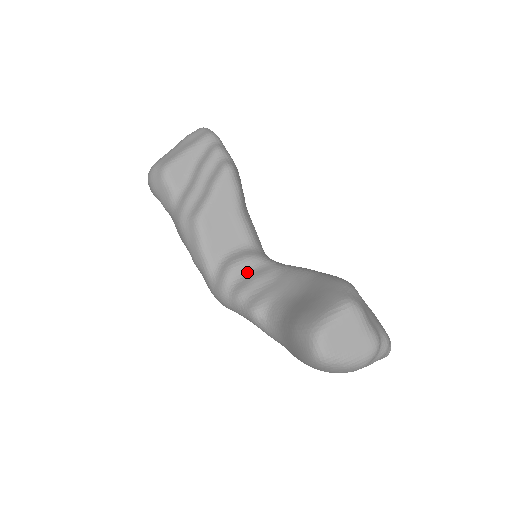
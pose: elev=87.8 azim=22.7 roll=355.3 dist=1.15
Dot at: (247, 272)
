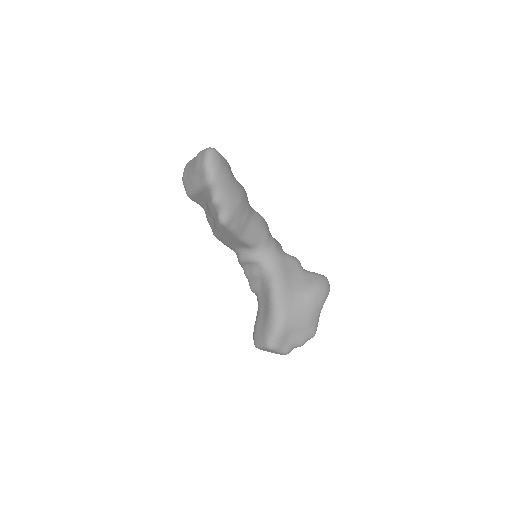
Dot at: (249, 266)
